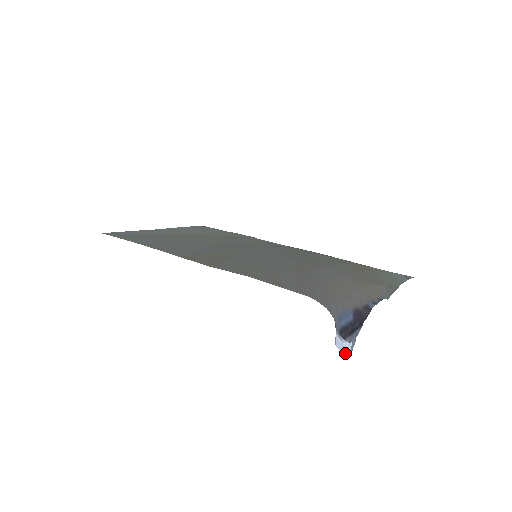
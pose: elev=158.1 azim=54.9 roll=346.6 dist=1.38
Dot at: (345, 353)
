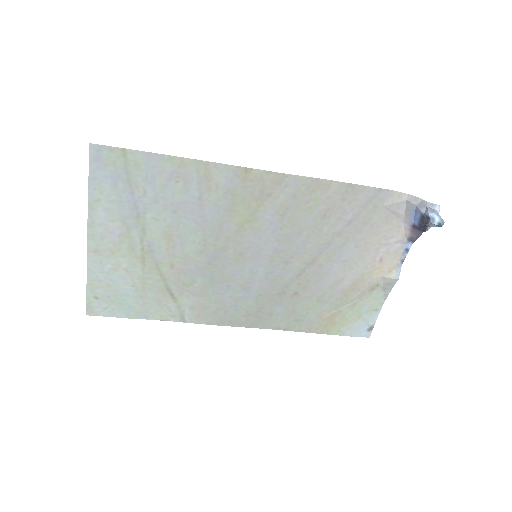
Dot at: (441, 219)
